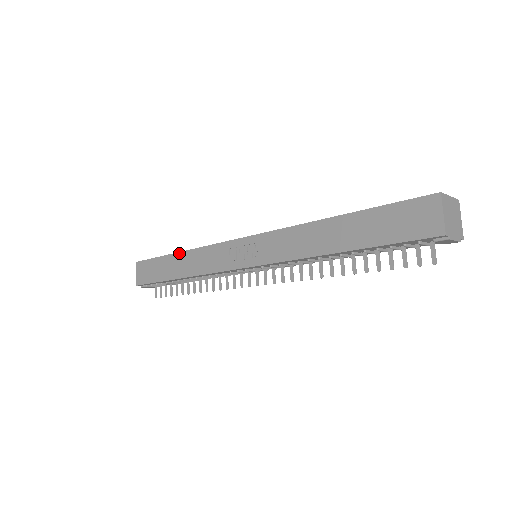
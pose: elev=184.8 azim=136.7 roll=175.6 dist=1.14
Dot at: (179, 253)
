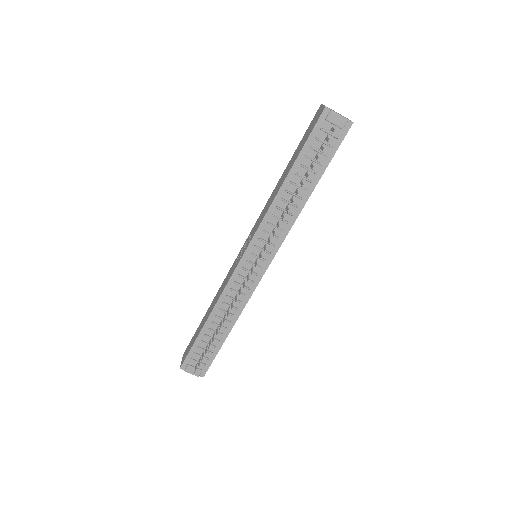
Dot at: occluded
